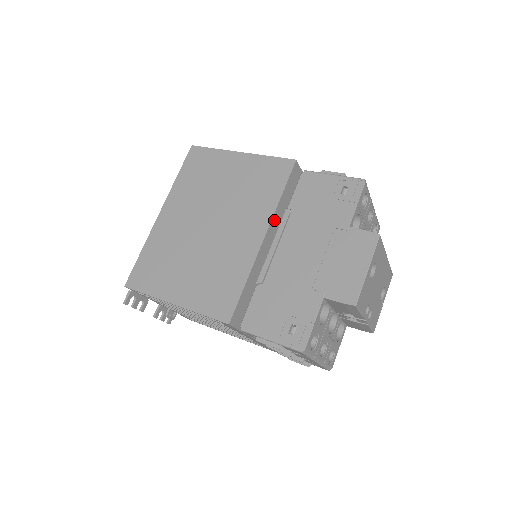
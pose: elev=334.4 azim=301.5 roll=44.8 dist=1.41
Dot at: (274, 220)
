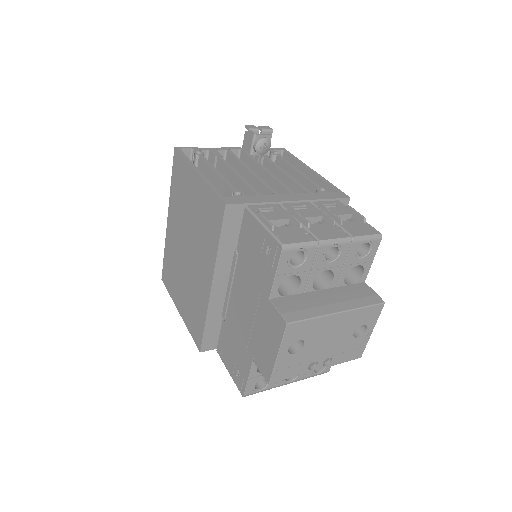
Dot at: (220, 267)
